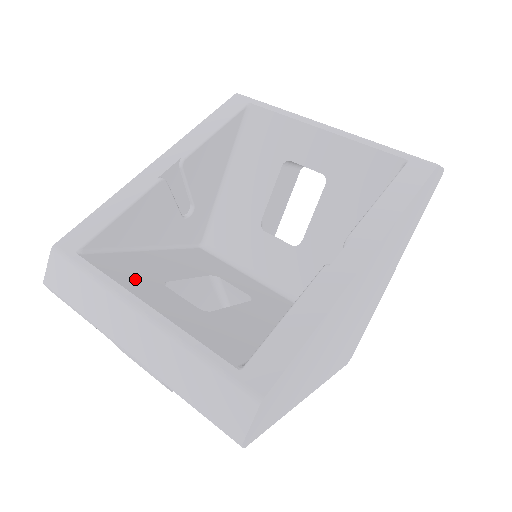
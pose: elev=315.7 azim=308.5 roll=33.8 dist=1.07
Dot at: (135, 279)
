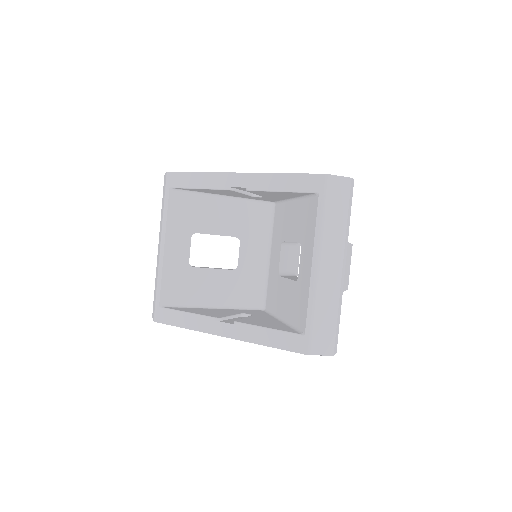
Dot at: (180, 224)
